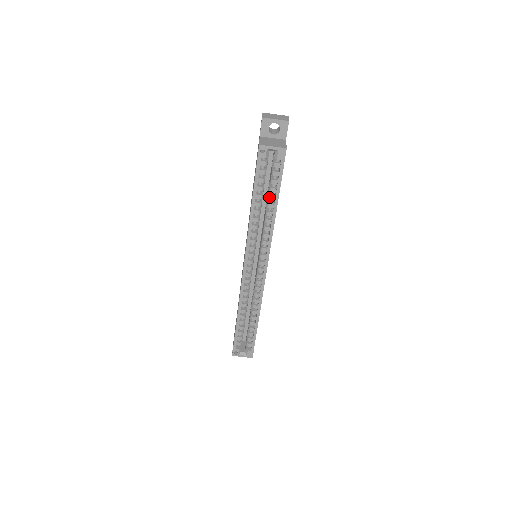
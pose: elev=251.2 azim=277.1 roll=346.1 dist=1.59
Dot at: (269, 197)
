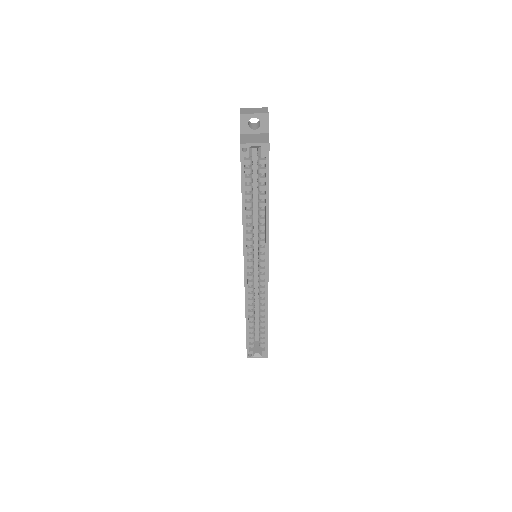
Dot at: (259, 196)
